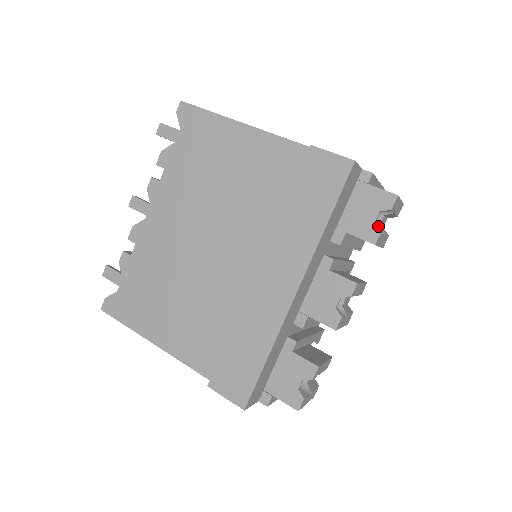
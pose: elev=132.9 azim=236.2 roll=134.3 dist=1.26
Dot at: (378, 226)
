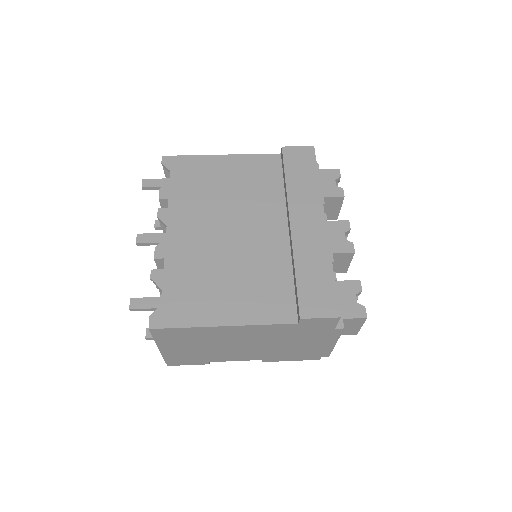
Dot at: (339, 187)
